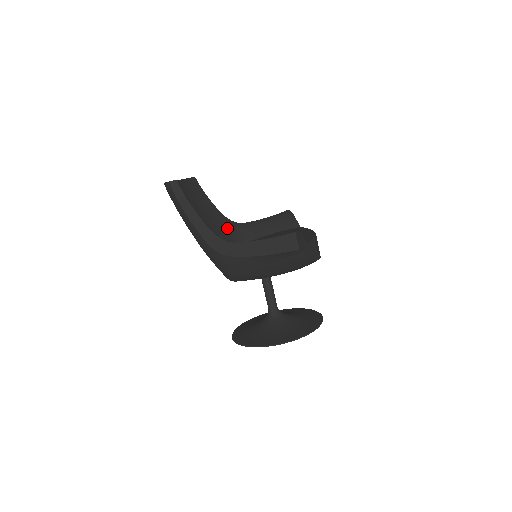
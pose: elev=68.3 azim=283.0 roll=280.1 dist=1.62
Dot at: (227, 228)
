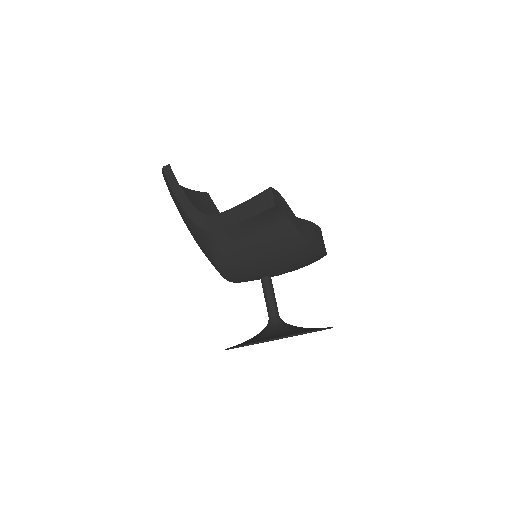
Dot at: occluded
